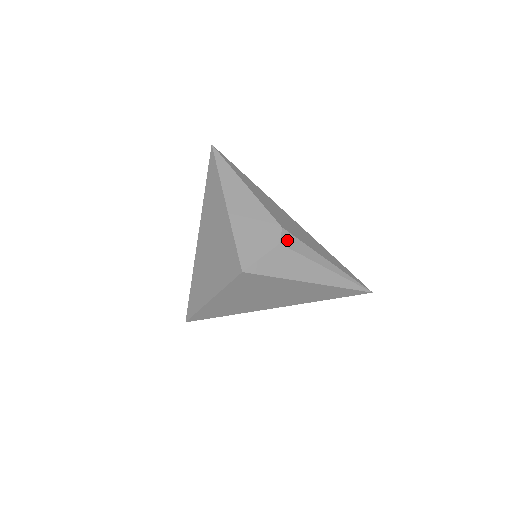
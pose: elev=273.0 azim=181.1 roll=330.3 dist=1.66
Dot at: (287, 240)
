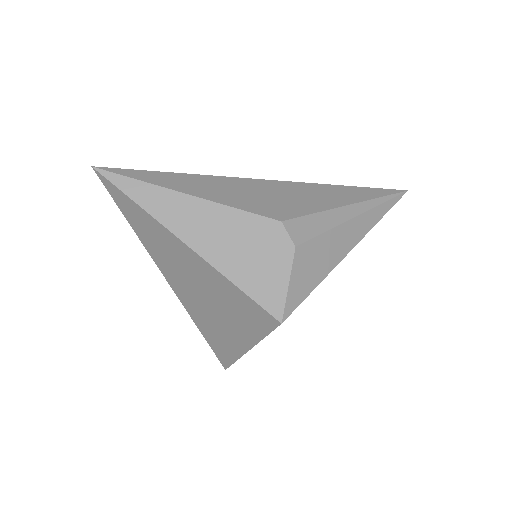
Dot at: (298, 232)
